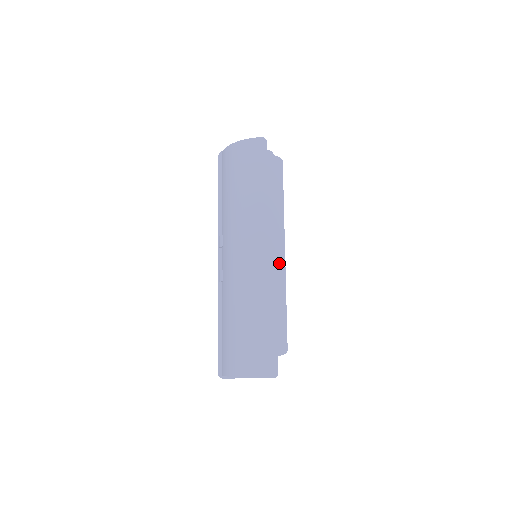
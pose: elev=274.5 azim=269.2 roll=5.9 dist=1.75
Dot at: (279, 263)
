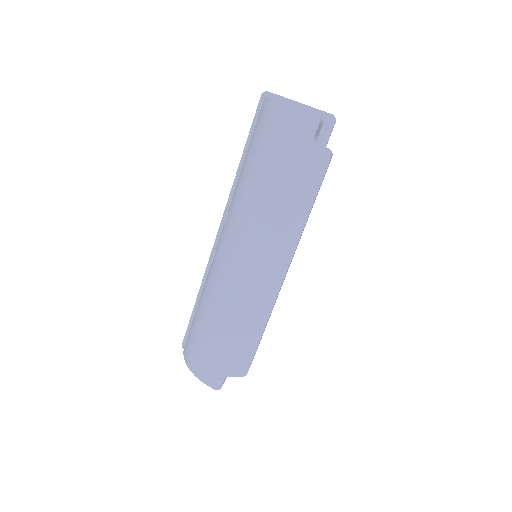
Dot at: (272, 288)
